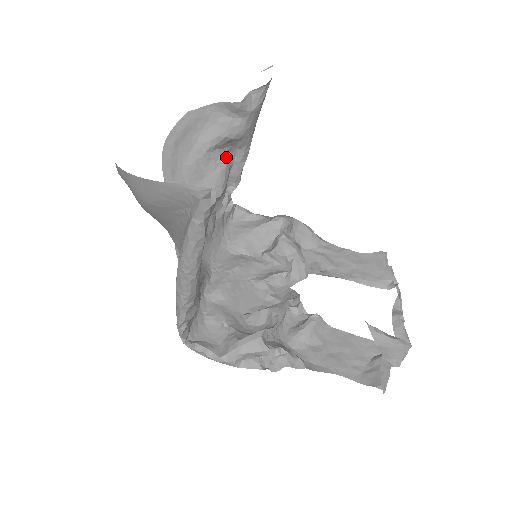
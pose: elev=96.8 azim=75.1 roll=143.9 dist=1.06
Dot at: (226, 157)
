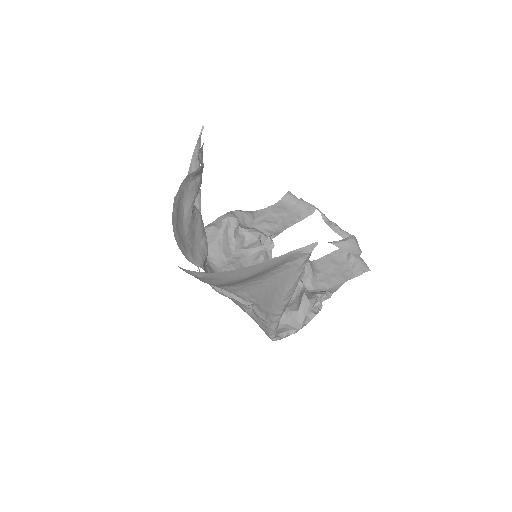
Dot at: (196, 208)
